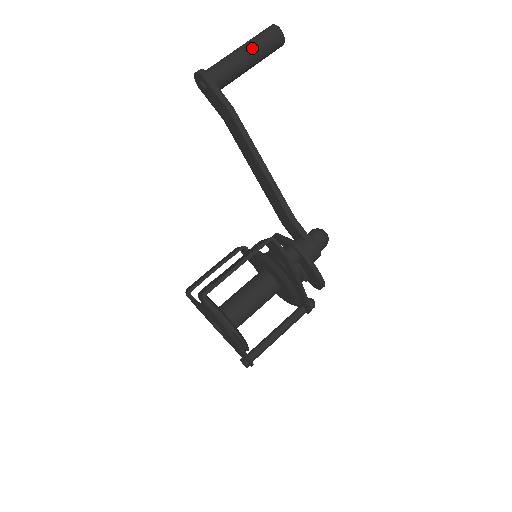
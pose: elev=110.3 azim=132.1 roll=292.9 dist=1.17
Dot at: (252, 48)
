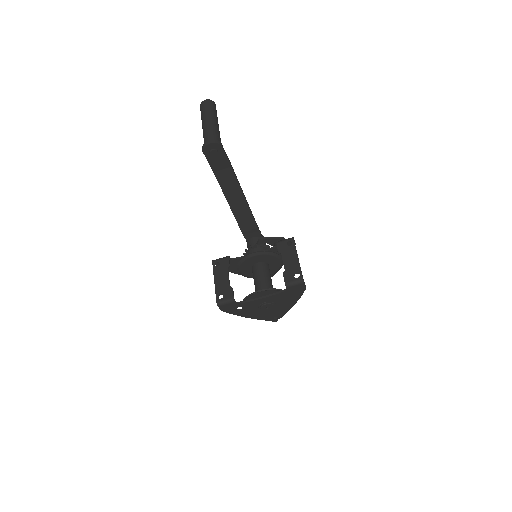
Dot at: (217, 120)
